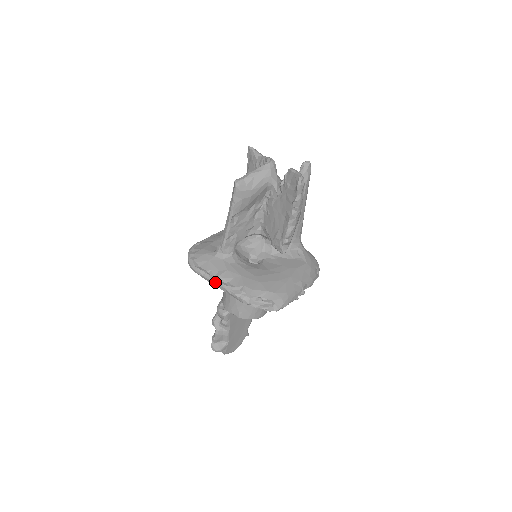
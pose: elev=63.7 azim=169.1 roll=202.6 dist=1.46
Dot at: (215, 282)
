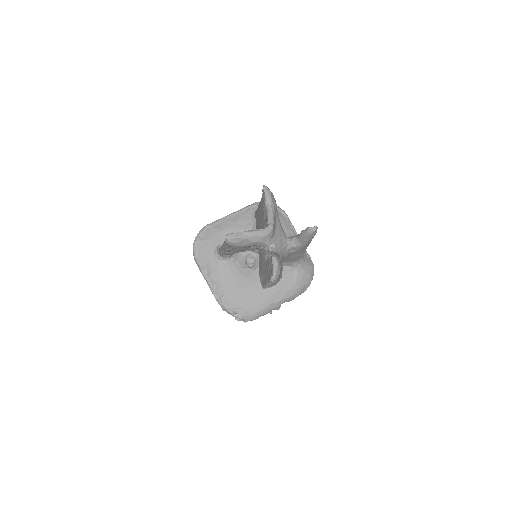
Dot at: (205, 279)
